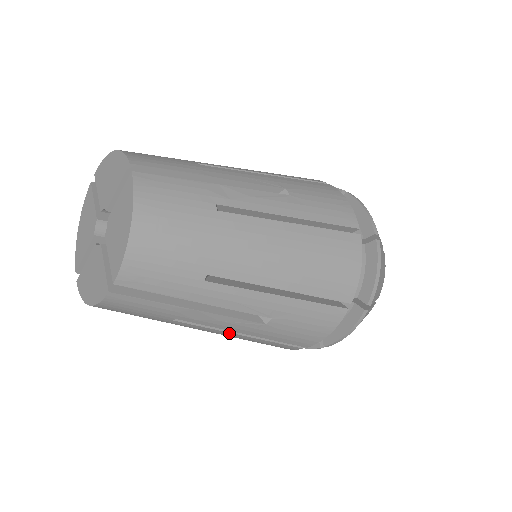
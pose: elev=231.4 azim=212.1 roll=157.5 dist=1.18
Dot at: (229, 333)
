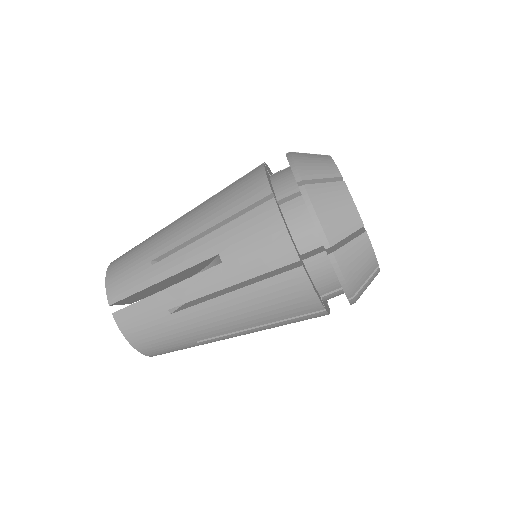
Dot at: occluded
